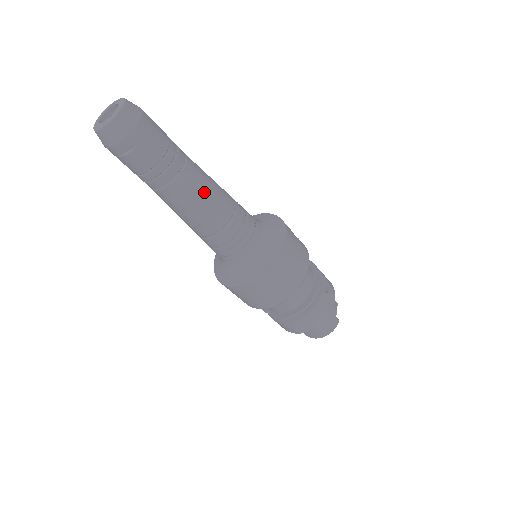
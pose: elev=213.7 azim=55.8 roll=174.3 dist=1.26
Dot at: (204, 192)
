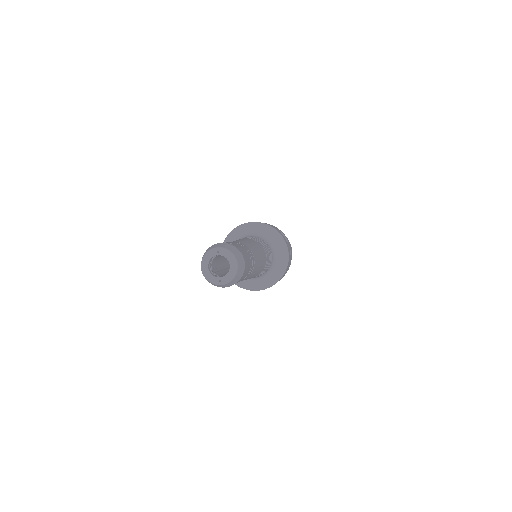
Dot at: (258, 269)
